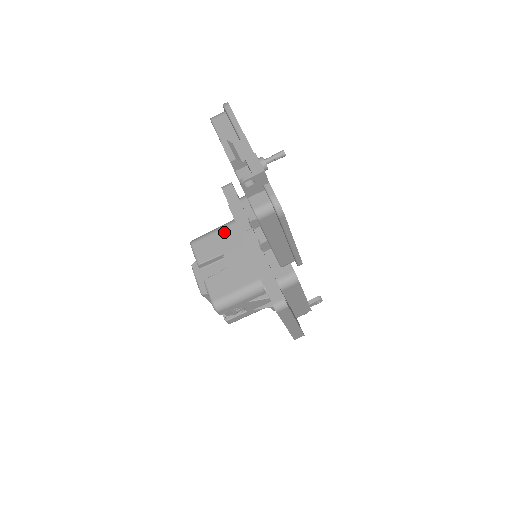
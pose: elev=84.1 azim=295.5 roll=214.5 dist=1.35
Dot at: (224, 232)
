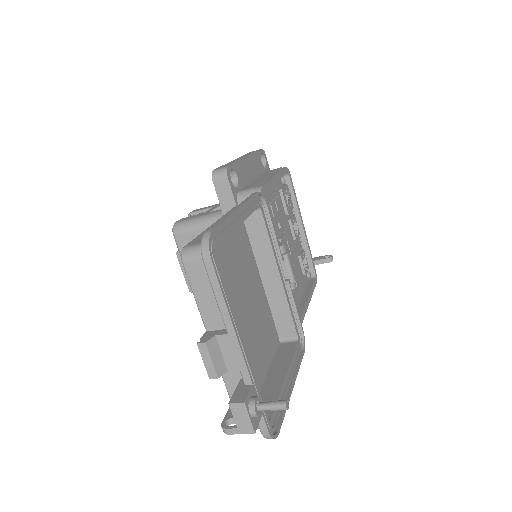
Dot at: occluded
